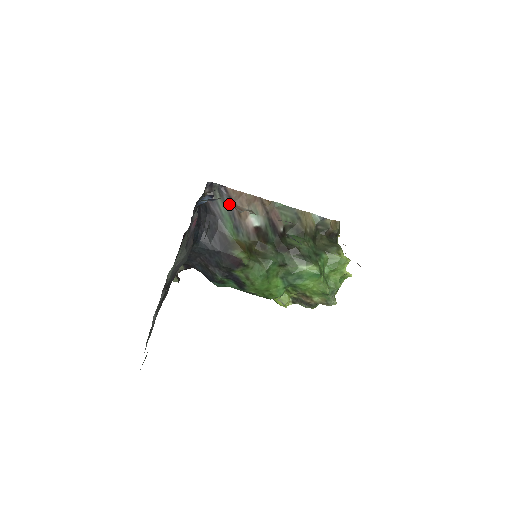
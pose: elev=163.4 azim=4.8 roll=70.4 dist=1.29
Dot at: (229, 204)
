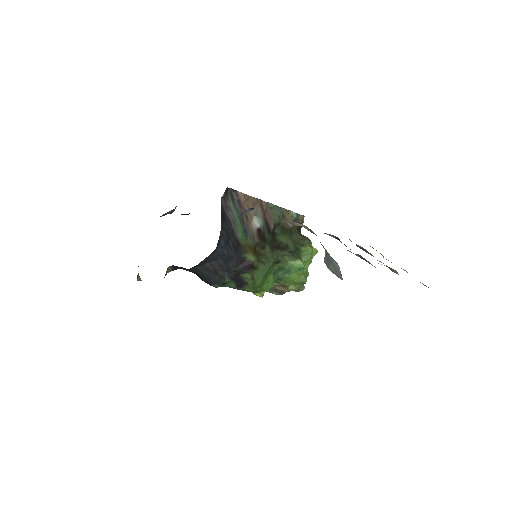
Dot at: (239, 208)
